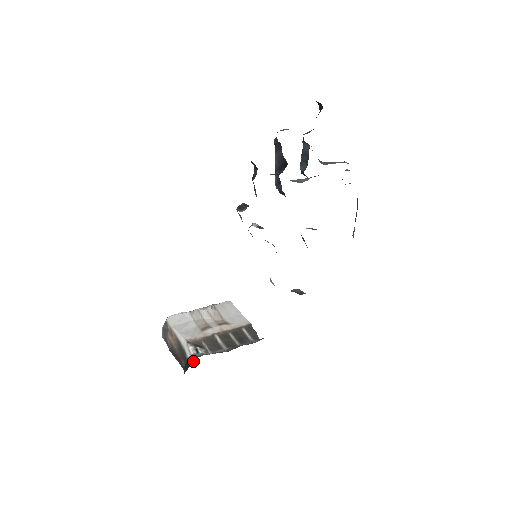
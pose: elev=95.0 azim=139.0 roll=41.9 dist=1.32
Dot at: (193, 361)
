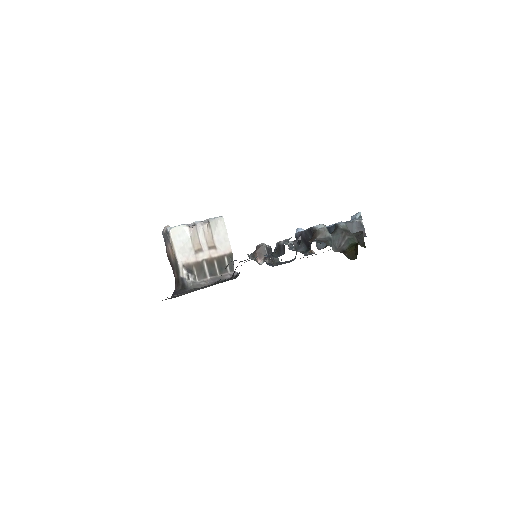
Dot at: (184, 287)
